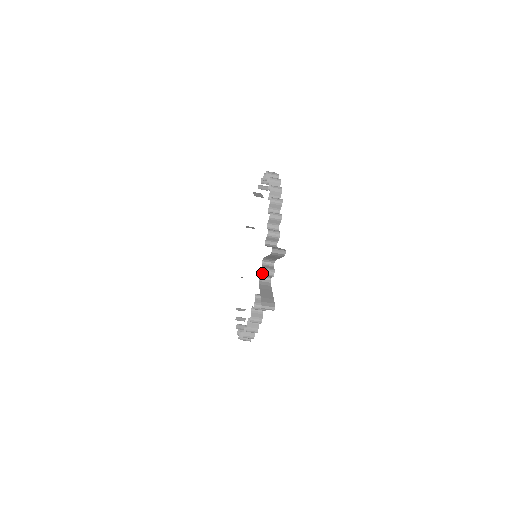
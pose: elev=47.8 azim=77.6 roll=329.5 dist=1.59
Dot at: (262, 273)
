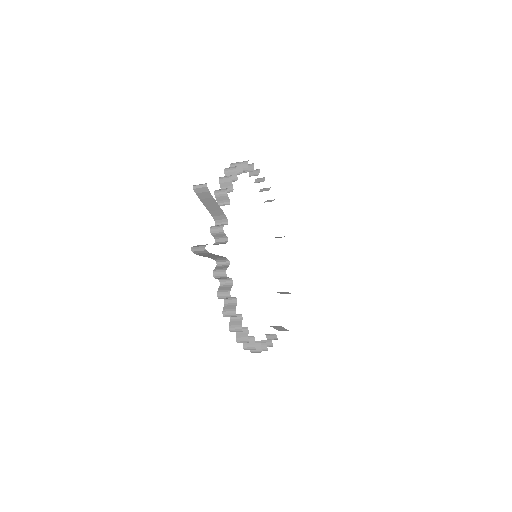
Dot at: (211, 231)
